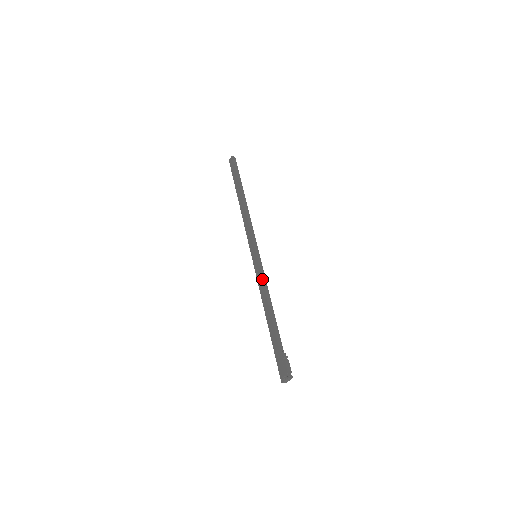
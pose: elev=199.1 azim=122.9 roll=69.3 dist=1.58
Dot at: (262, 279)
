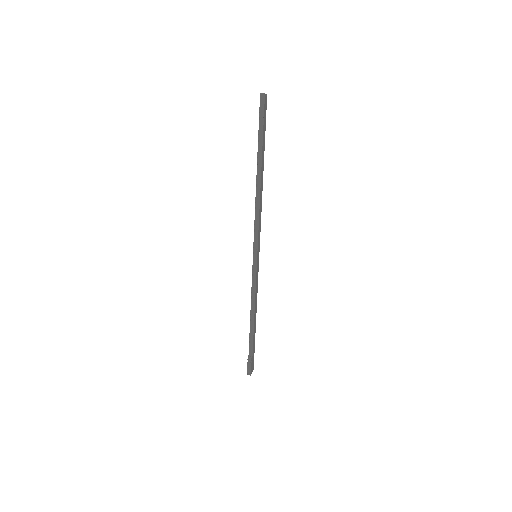
Dot at: (252, 285)
